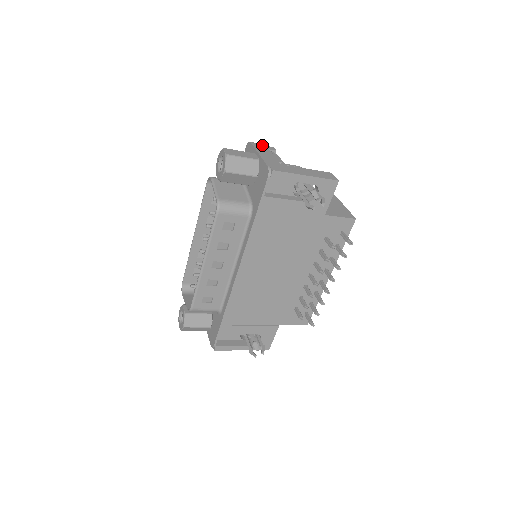
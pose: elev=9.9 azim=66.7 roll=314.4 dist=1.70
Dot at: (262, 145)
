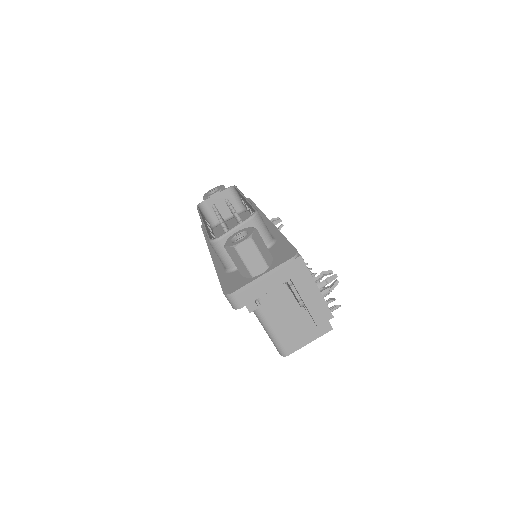
Dot at: occluded
